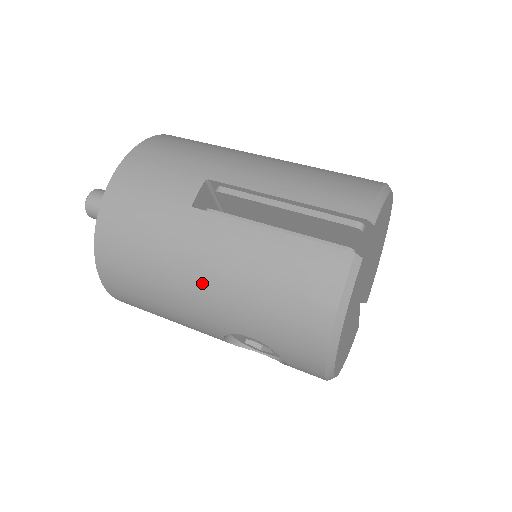
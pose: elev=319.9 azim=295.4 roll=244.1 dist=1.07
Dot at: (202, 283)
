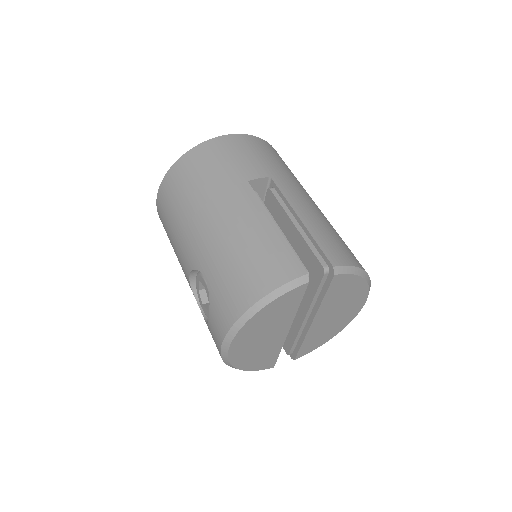
Dot at: (211, 223)
